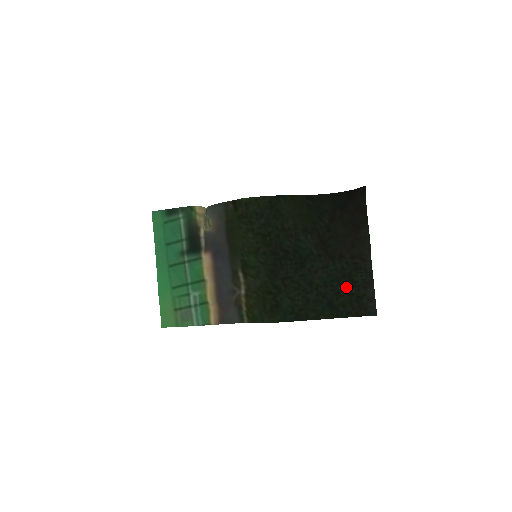
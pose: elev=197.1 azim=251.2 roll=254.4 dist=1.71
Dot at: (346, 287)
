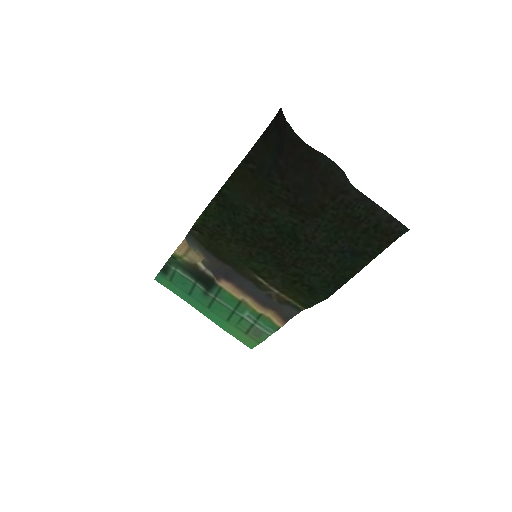
Dot at: (354, 229)
